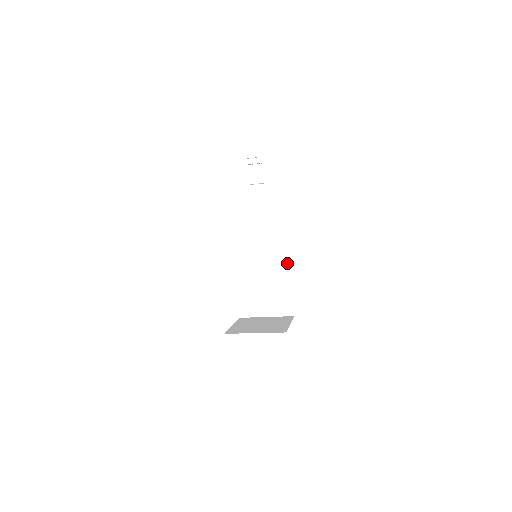
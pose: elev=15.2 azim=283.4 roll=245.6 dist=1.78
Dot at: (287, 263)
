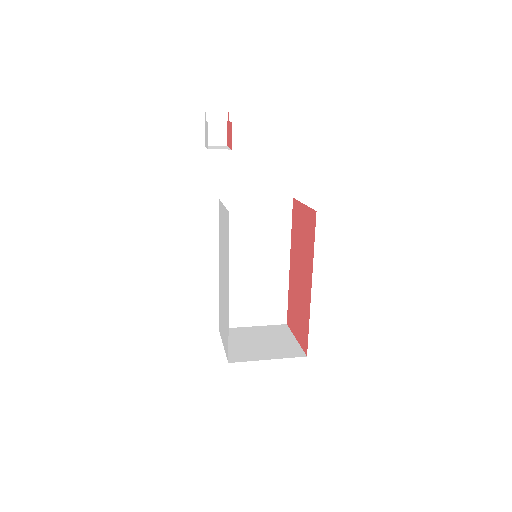
Dot at: (286, 263)
